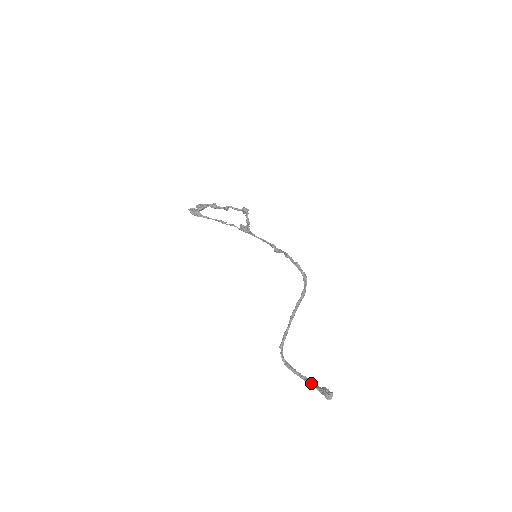
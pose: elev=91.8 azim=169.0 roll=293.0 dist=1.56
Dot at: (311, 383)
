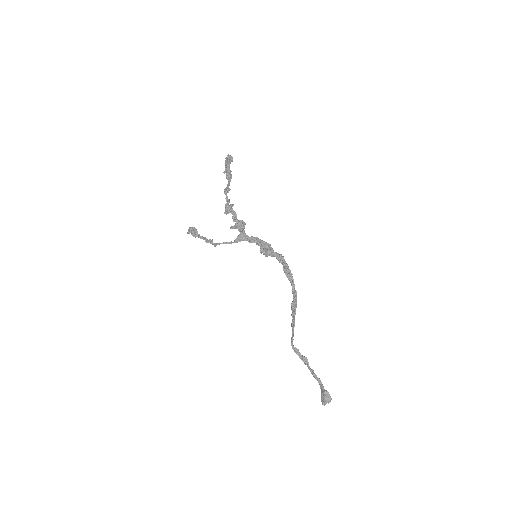
Dot at: (318, 382)
